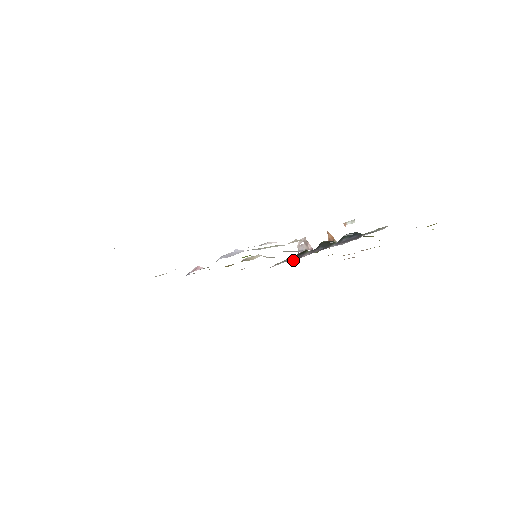
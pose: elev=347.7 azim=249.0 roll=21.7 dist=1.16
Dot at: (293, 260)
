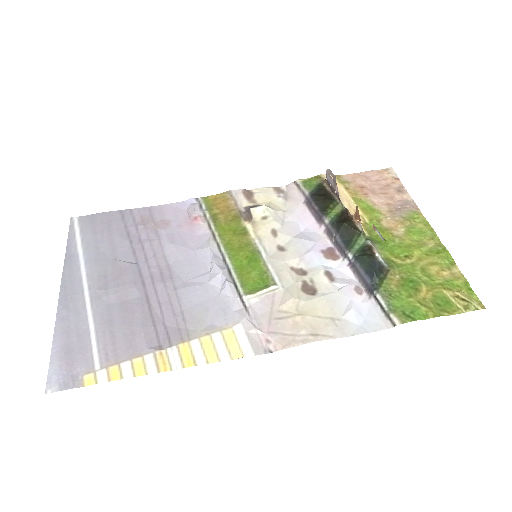
Dot at: (307, 226)
